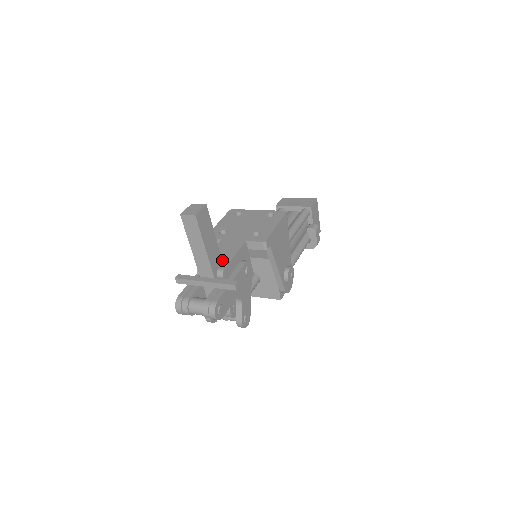
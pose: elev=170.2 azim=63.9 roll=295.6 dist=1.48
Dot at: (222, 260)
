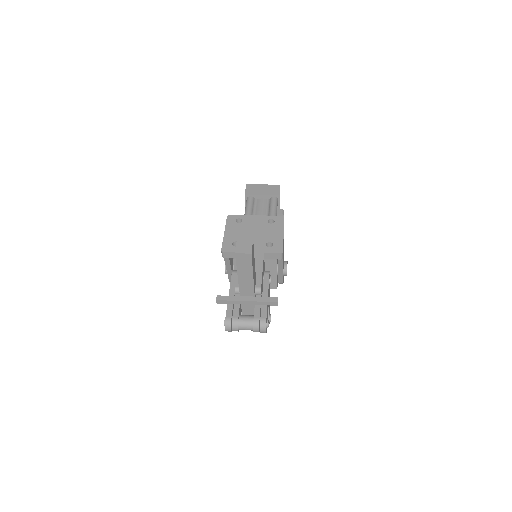
Dot at: occluded
